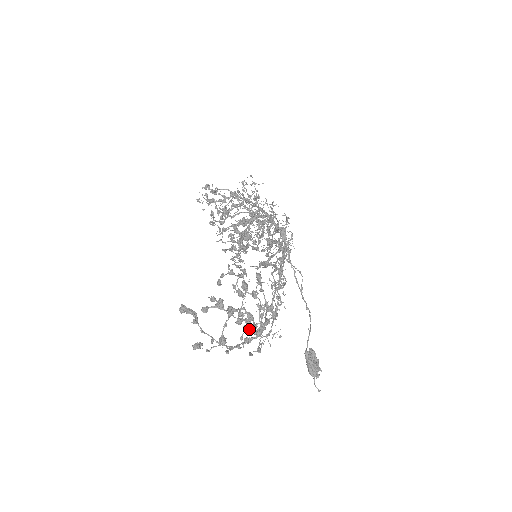
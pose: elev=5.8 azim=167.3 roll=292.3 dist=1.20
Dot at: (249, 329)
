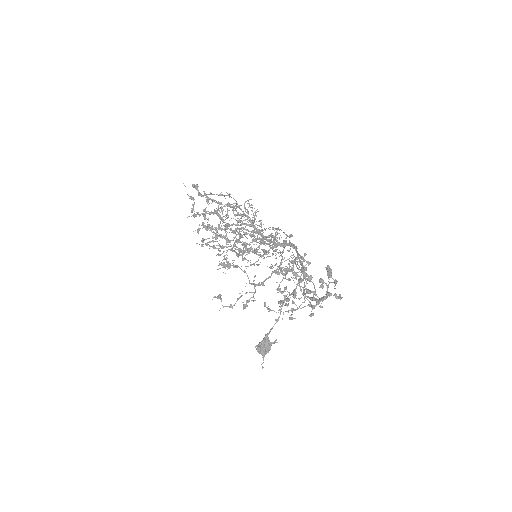
Dot at: (324, 297)
